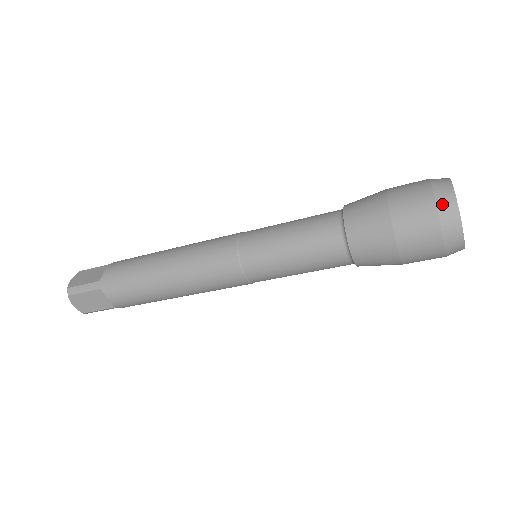
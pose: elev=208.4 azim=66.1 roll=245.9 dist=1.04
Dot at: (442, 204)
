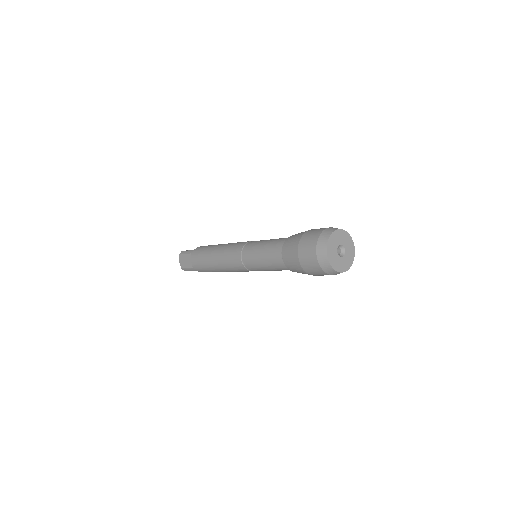
Dot at: (324, 268)
